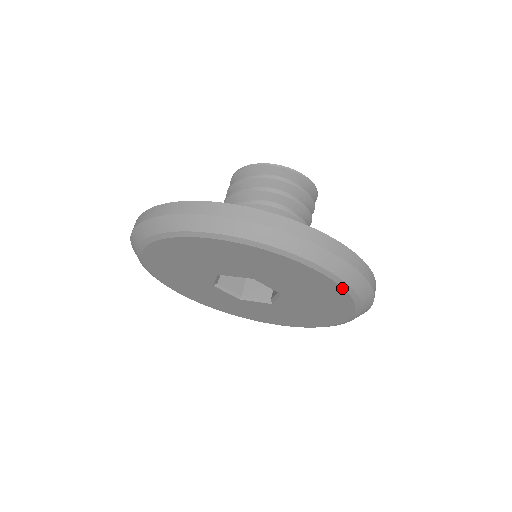
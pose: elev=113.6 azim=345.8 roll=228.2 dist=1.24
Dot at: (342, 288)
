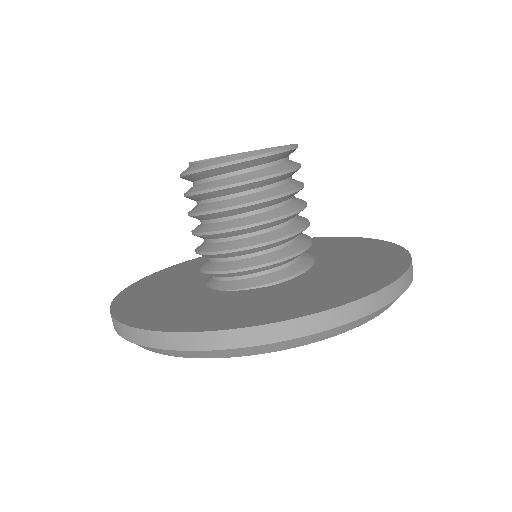
Dot at: occluded
